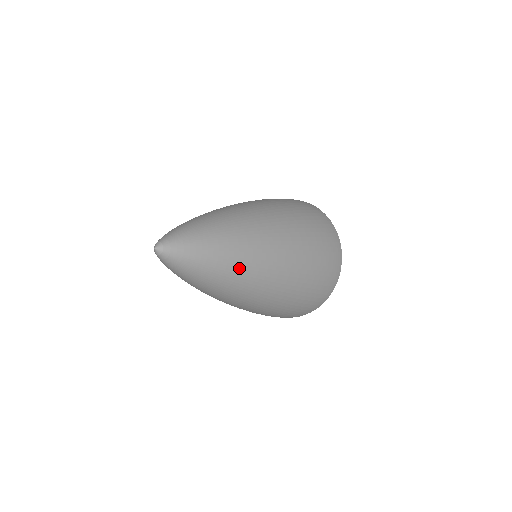
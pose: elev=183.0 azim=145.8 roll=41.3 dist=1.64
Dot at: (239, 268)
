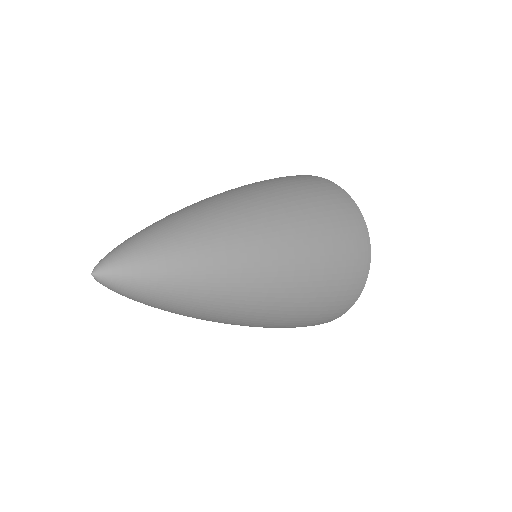
Dot at: (217, 261)
